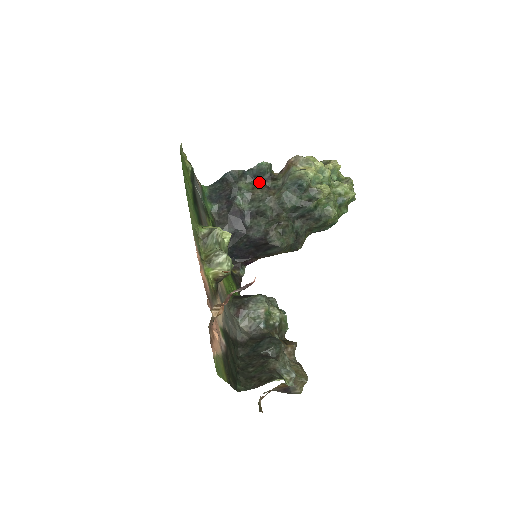
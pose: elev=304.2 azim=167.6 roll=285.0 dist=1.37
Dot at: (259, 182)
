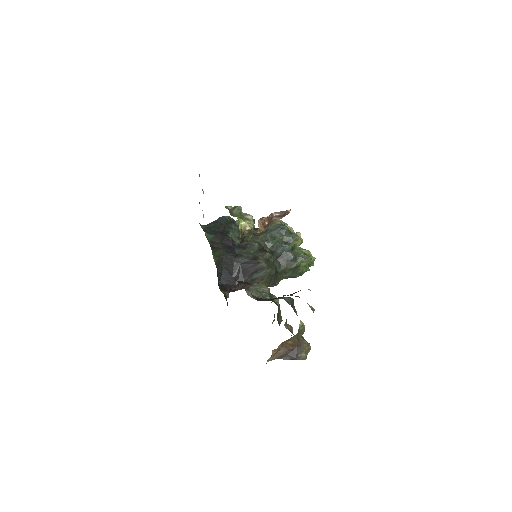
Dot at: occluded
